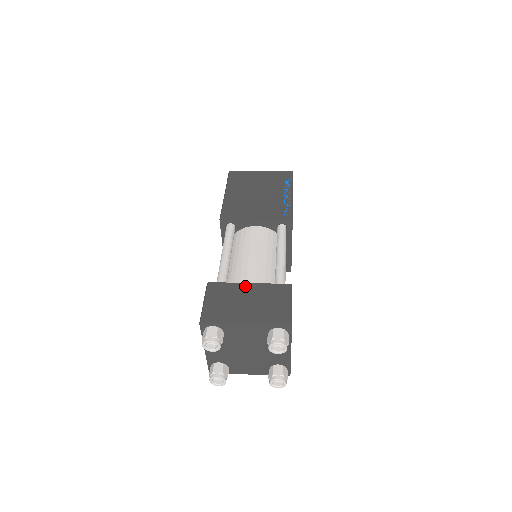
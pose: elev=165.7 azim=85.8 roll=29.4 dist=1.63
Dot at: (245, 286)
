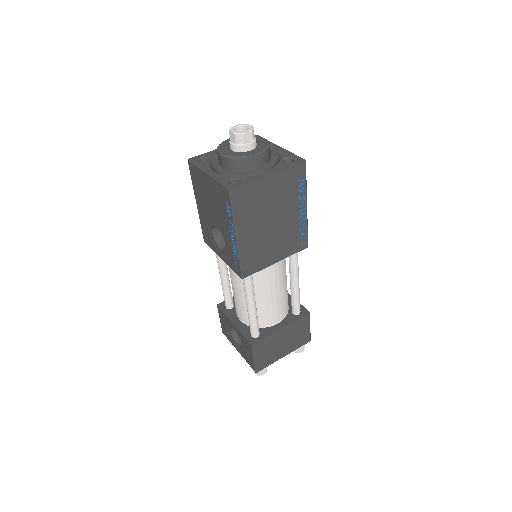
Dot at: (280, 333)
